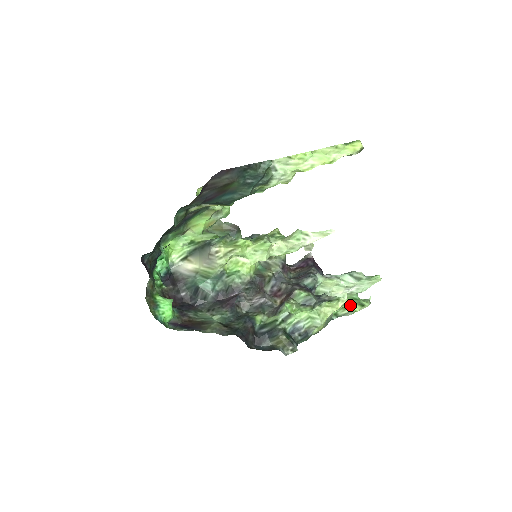
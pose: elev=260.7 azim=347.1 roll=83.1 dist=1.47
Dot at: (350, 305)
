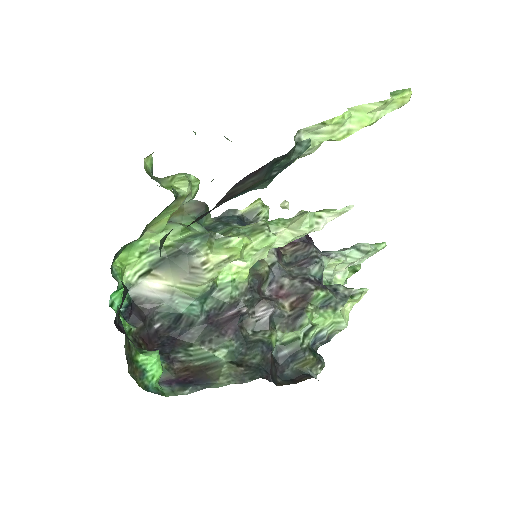
Dot at: occluded
